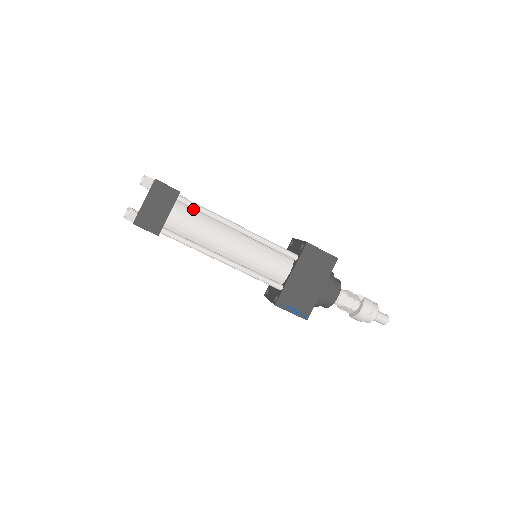
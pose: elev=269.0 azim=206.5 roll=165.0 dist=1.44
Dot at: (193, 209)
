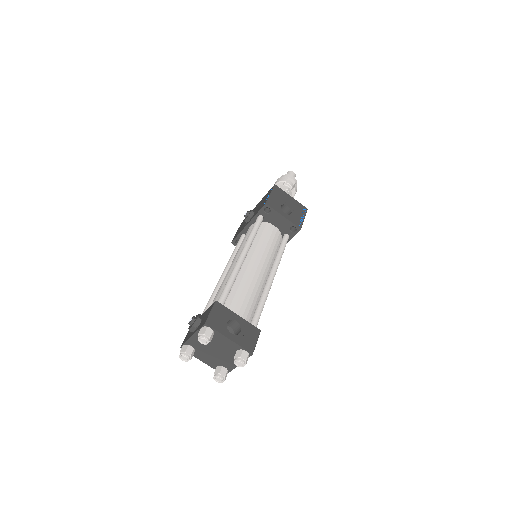
Dot at: (252, 314)
